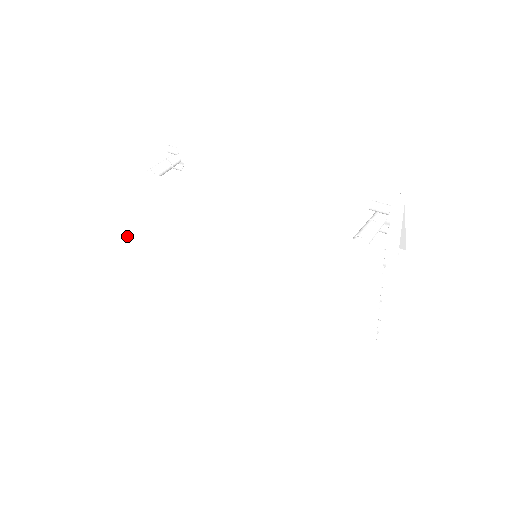
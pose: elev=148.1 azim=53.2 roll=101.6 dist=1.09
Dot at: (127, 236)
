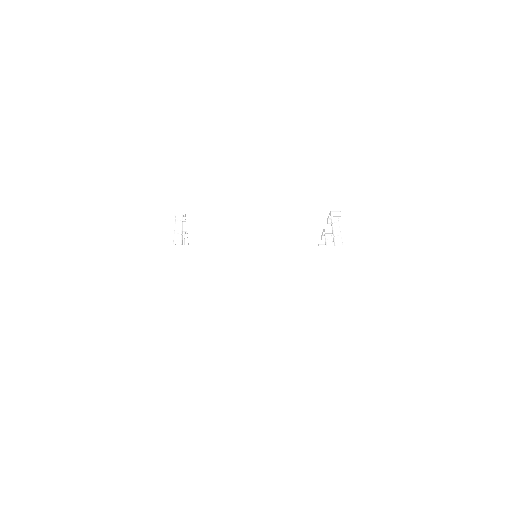
Dot at: (179, 282)
